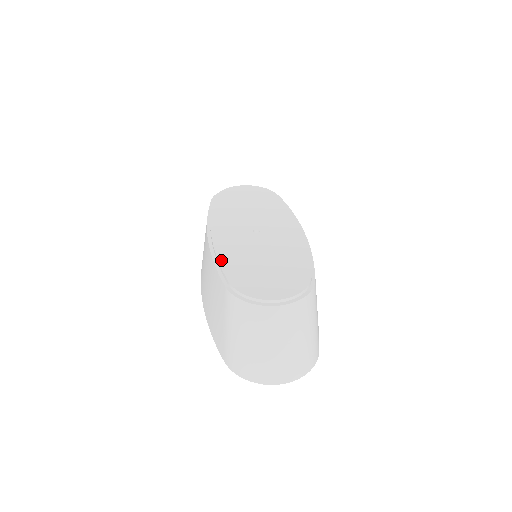
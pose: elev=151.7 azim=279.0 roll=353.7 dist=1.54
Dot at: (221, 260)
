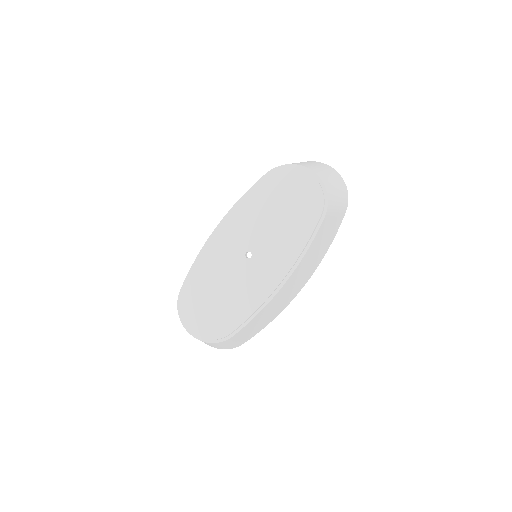
Dot at: (196, 266)
